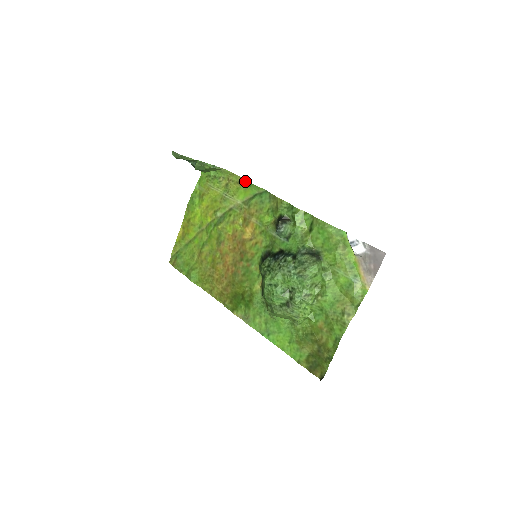
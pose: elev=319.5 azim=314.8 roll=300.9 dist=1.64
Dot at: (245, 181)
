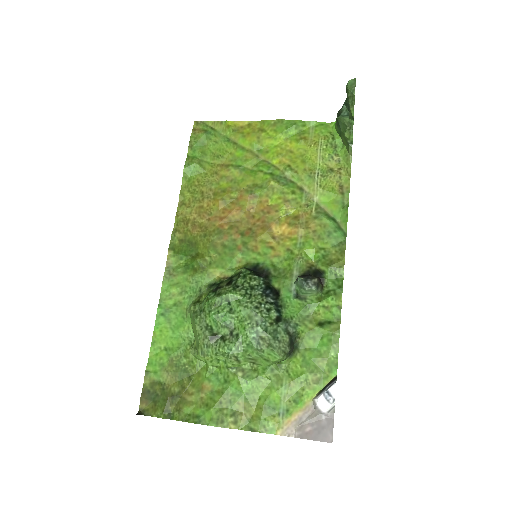
Dot at: (347, 196)
